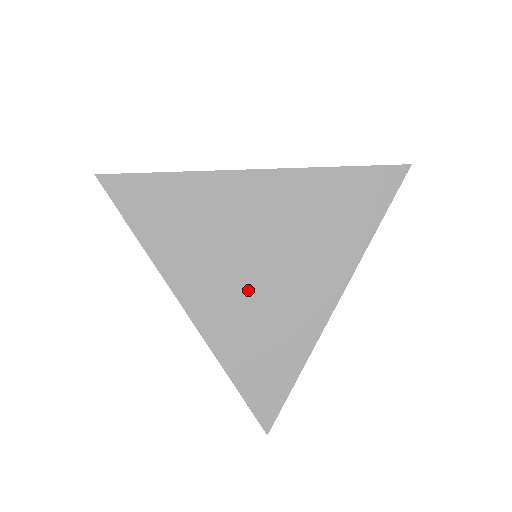
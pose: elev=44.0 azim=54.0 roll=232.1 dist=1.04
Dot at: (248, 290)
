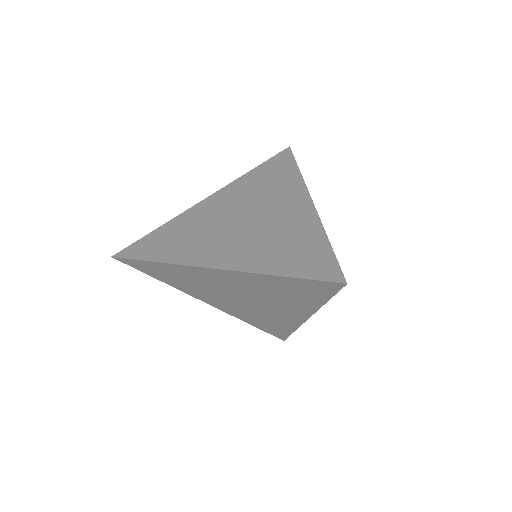
Dot at: (242, 306)
